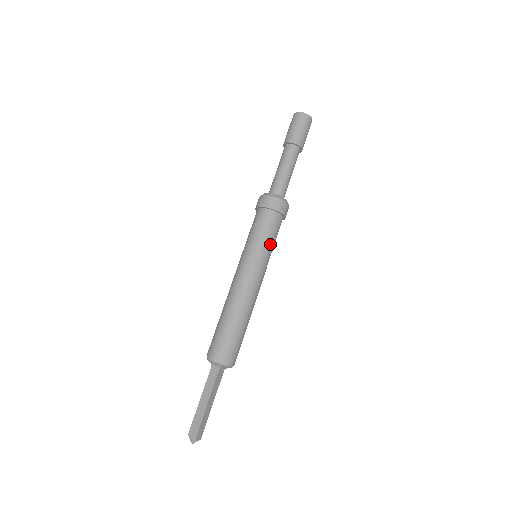
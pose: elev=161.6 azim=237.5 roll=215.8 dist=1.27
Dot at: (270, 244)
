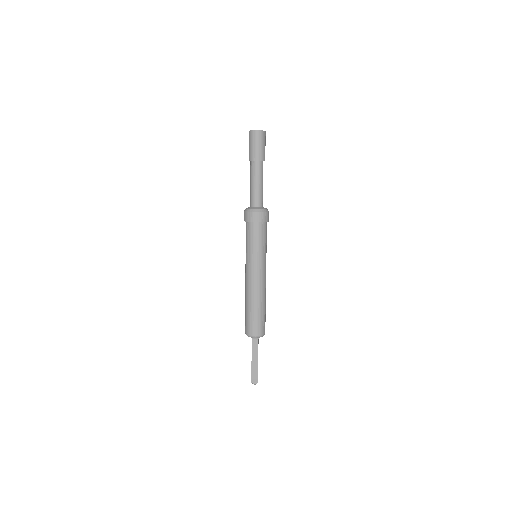
Dot at: (266, 246)
